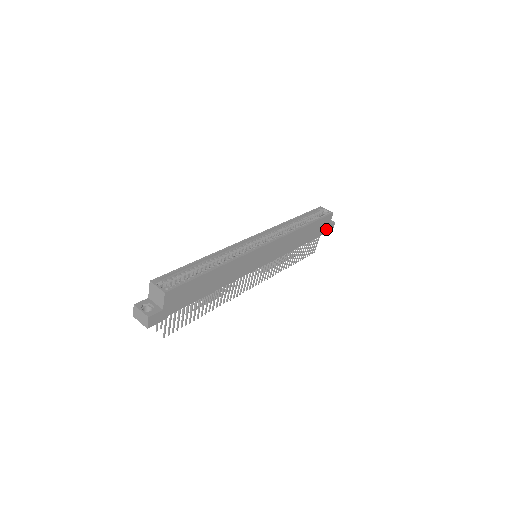
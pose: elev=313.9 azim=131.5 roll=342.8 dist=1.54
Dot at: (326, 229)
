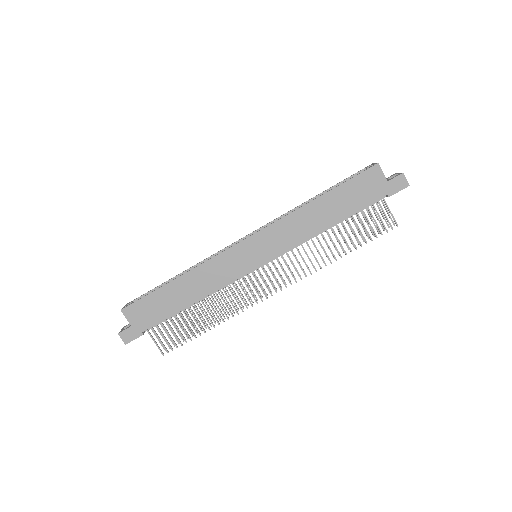
Dot at: (385, 188)
